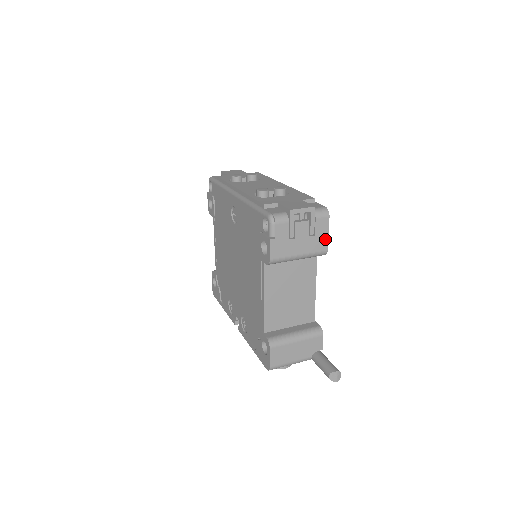
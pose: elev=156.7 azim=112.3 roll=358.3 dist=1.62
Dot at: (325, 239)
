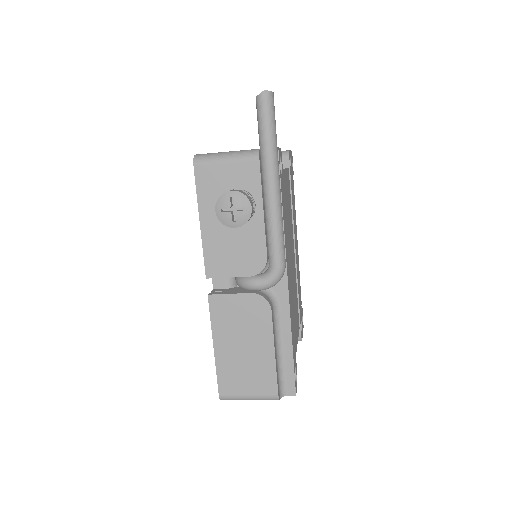
Dot at: occluded
